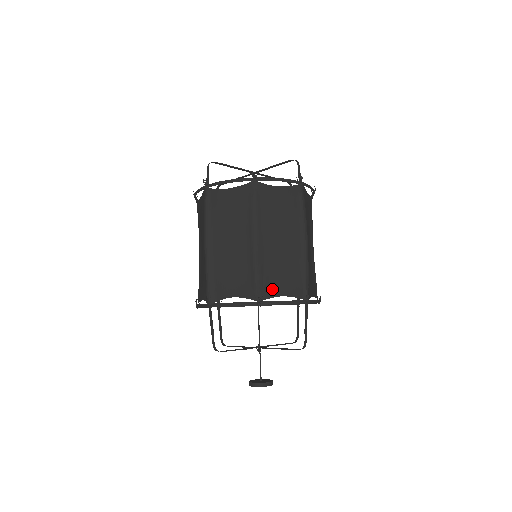
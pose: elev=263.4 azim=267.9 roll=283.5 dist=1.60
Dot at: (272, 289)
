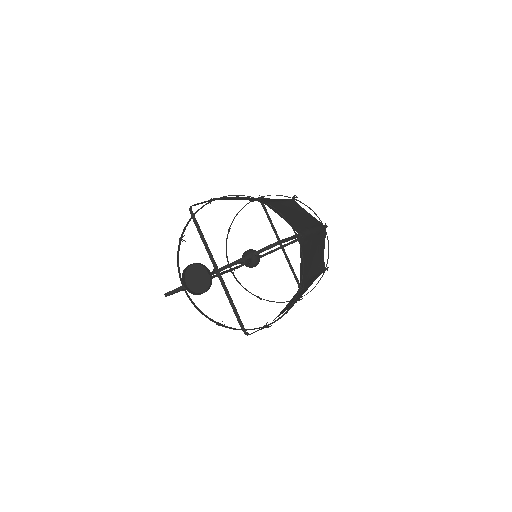
Dot at: (274, 210)
